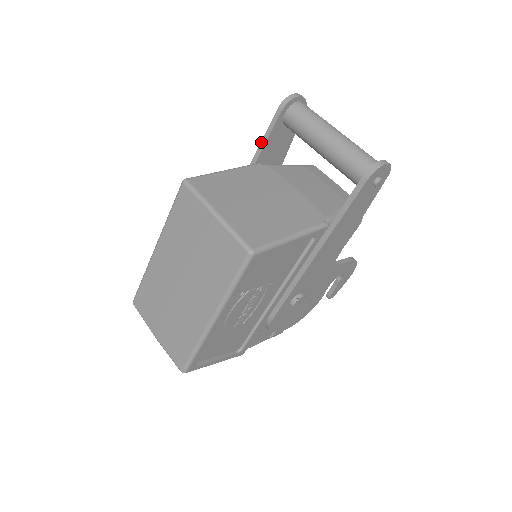
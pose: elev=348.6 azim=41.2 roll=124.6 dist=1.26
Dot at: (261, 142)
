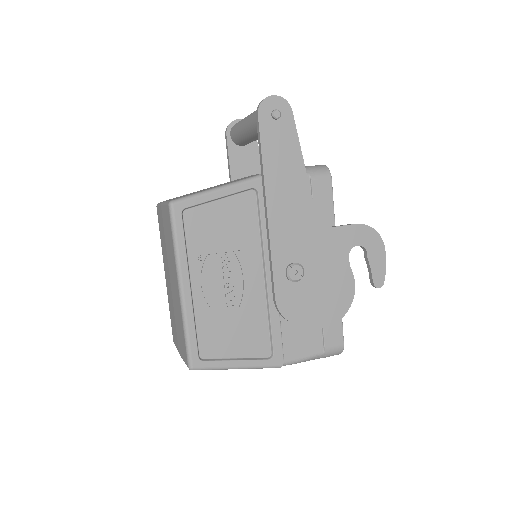
Dot at: (228, 167)
